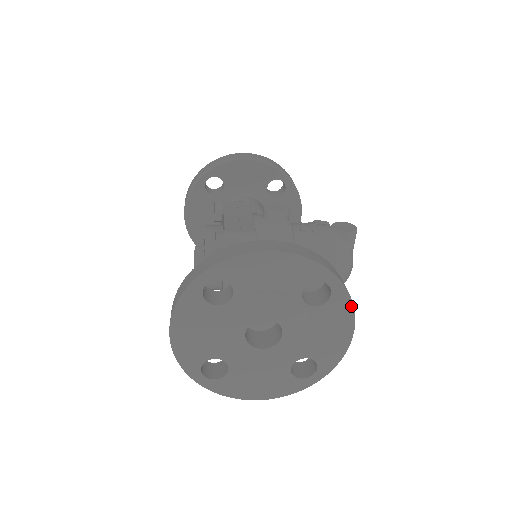
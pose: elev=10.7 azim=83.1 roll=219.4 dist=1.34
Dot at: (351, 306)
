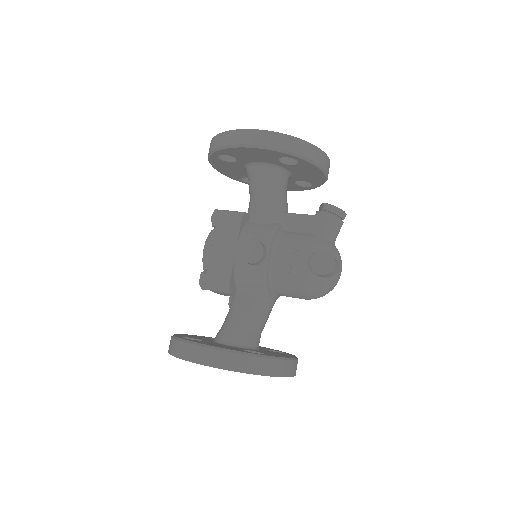
Dot at: occluded
